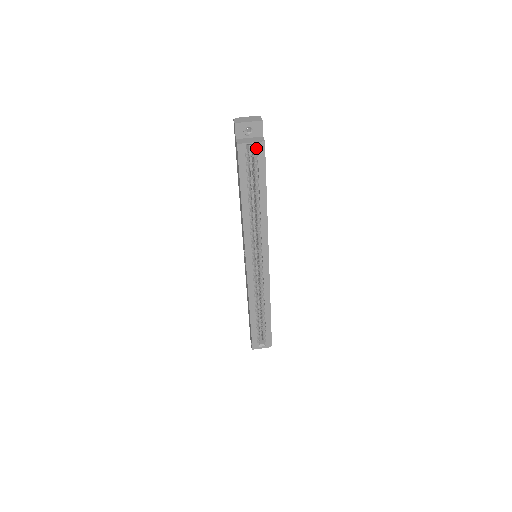
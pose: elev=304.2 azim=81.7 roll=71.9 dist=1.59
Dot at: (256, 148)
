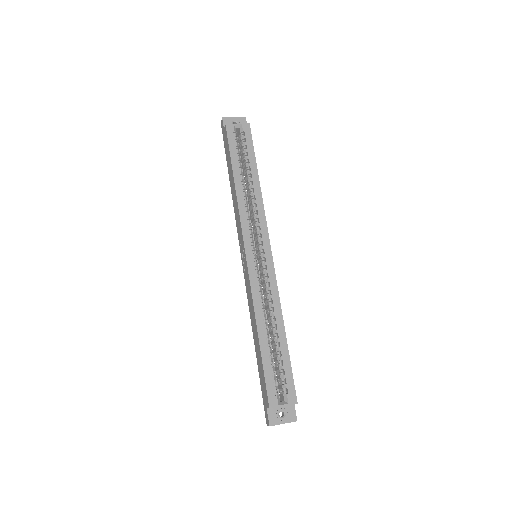
Dot at: (242, 129)
